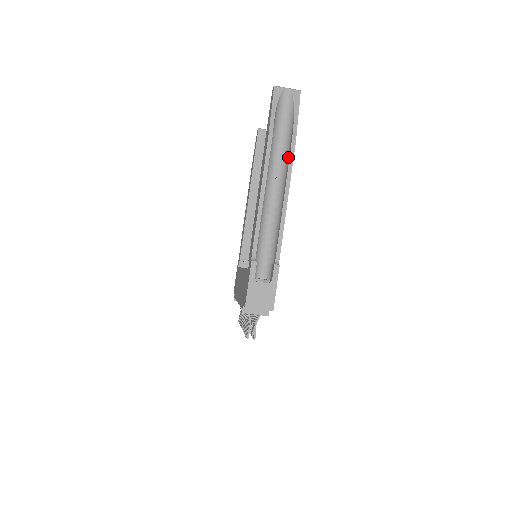
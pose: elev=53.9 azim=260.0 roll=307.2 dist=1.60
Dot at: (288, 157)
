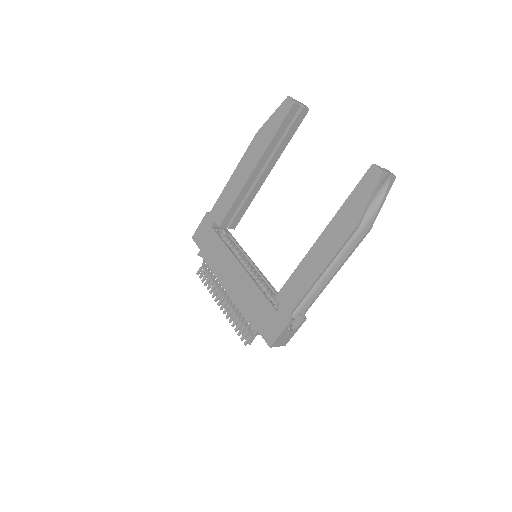
Dot at: (355, 238)
